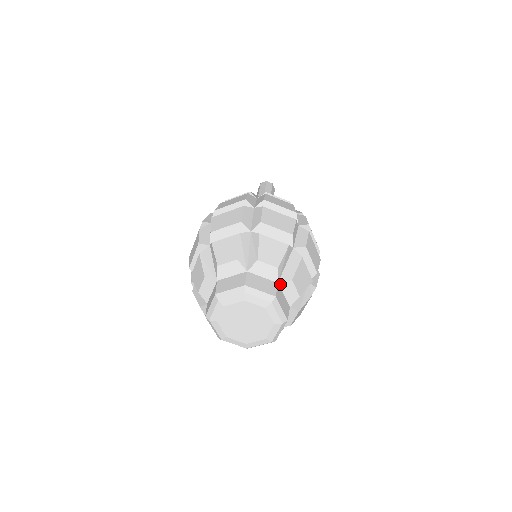
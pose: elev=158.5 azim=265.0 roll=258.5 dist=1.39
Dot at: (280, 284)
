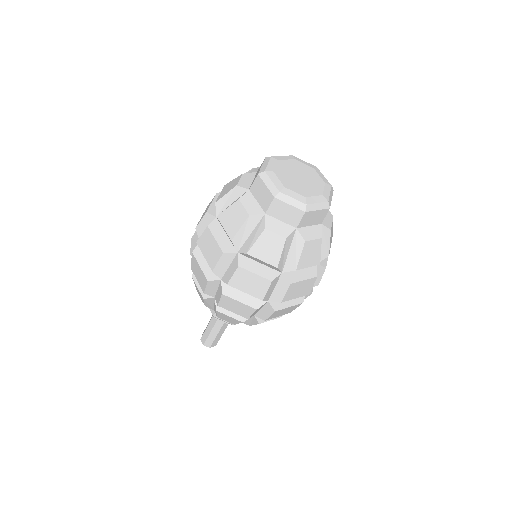
Dot at: occluded
